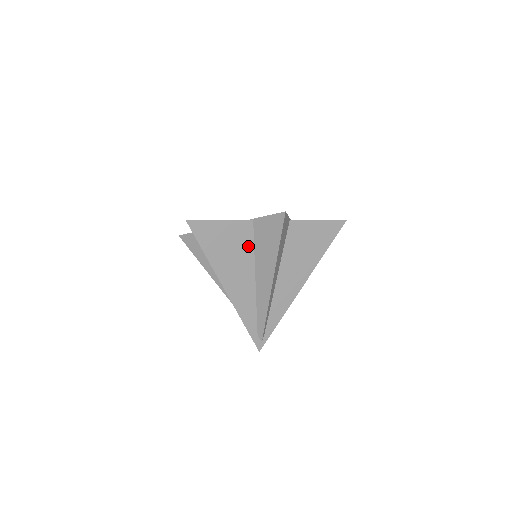
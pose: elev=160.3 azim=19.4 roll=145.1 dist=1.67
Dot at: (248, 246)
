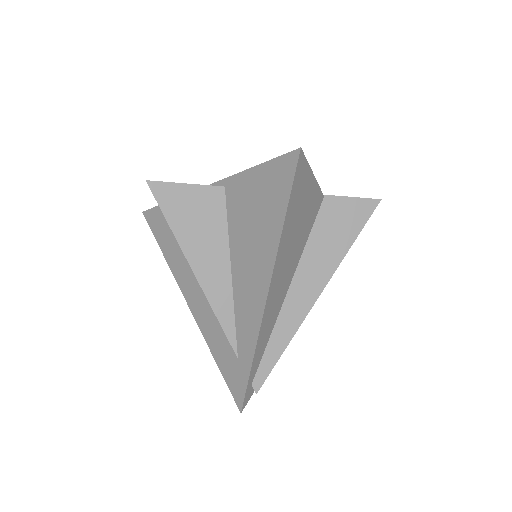
Dot at: (307, 232)
